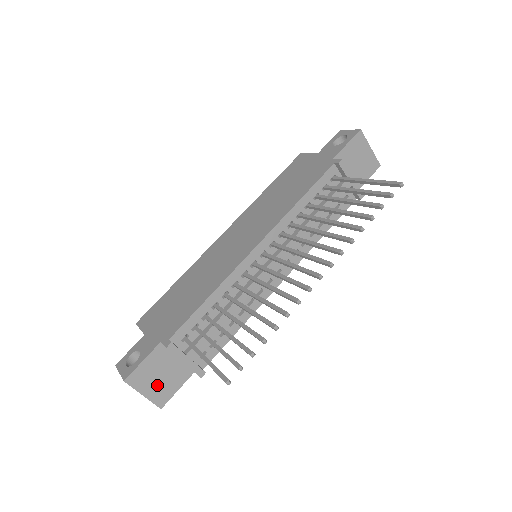
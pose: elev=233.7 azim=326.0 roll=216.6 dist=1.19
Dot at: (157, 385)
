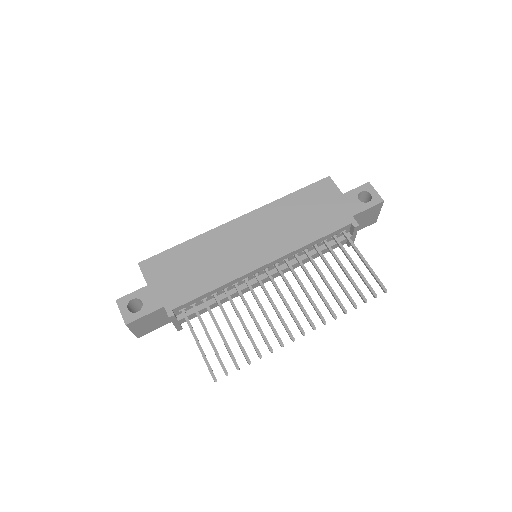
Dot at: (145, 327)
